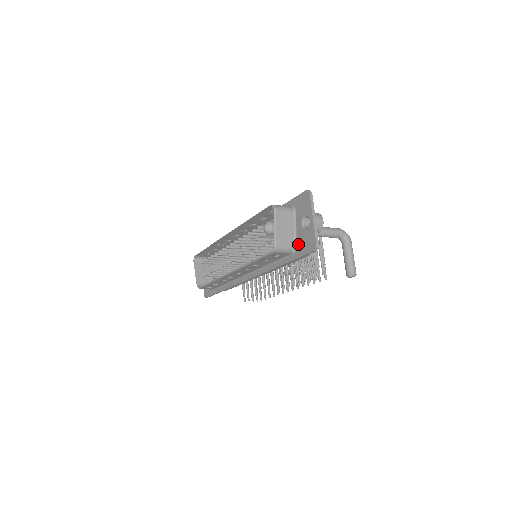
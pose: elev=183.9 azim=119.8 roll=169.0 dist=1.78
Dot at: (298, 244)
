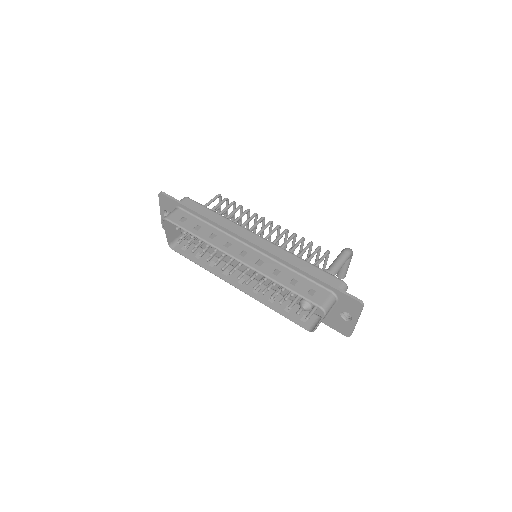
Dot at: (329, 319)
